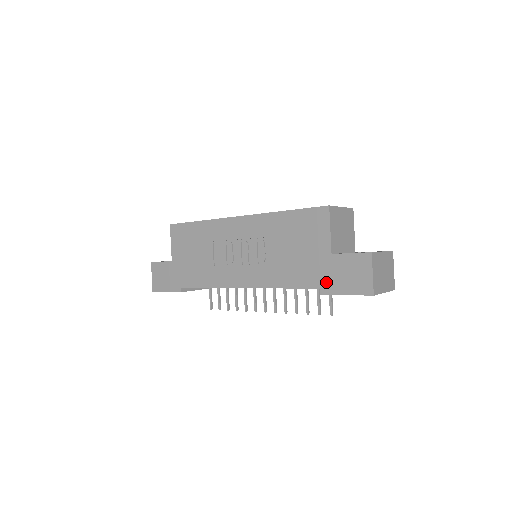
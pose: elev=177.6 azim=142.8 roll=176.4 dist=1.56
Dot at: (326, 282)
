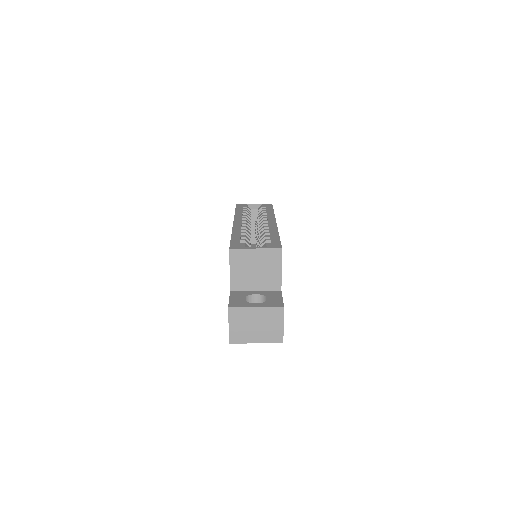
Dot at: occluded
